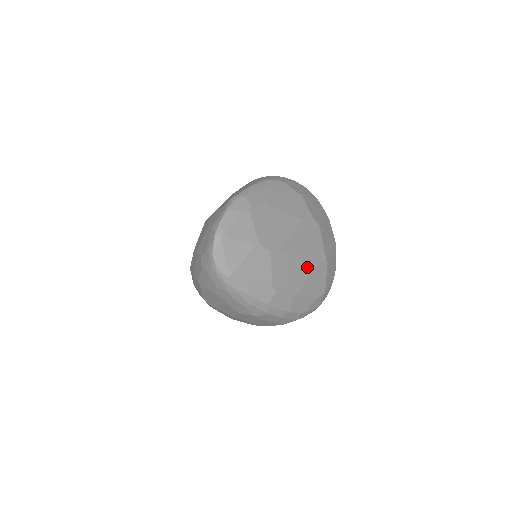
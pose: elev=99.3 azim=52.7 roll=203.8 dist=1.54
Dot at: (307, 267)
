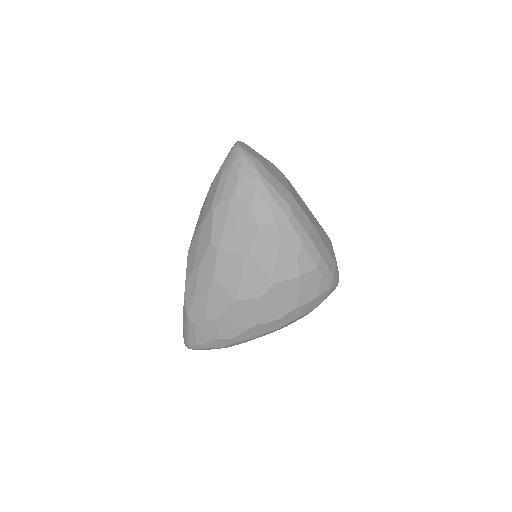
Dot at: (316, 220)
